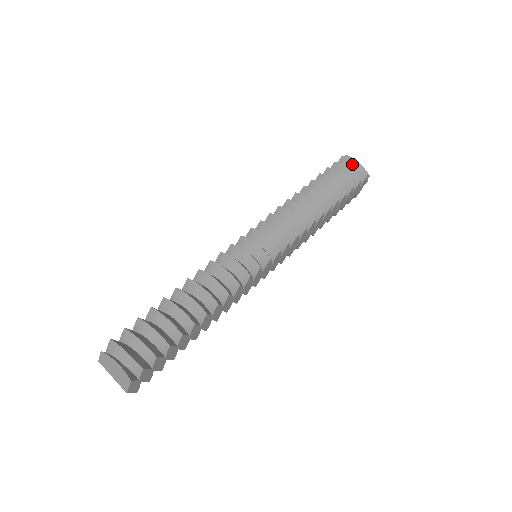
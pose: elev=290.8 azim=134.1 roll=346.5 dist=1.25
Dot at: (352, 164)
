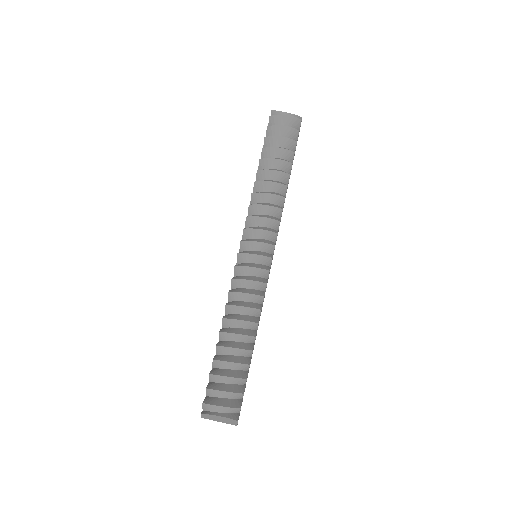
Dot at: (283, 119)
